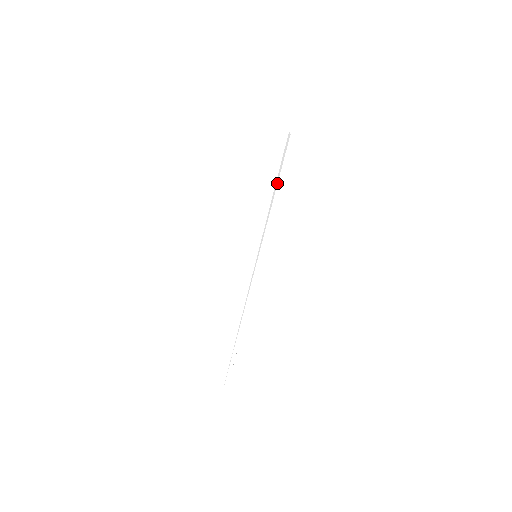
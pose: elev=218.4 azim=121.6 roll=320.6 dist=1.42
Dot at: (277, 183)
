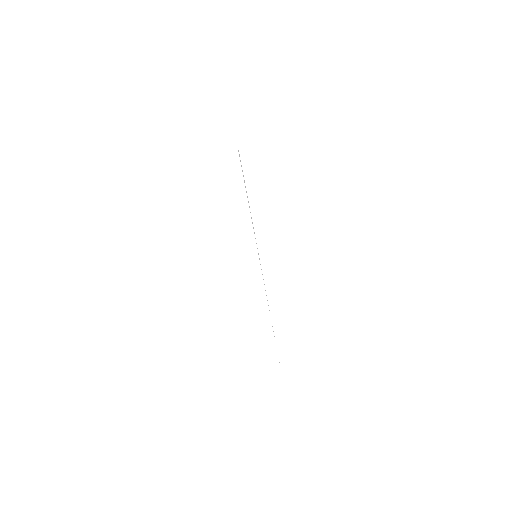
Dot at: occluded
